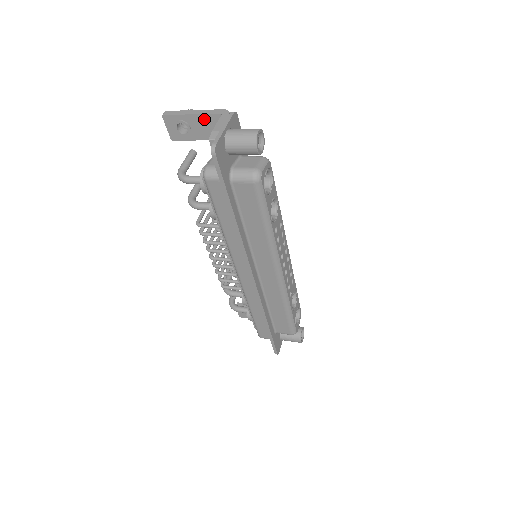
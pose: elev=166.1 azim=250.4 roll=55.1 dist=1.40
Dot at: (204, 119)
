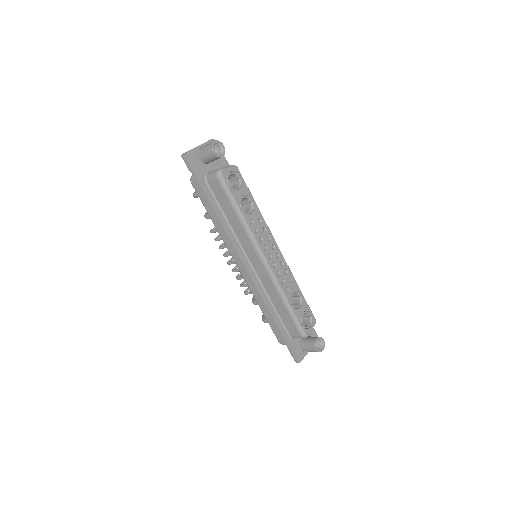
Dot at: occluded
